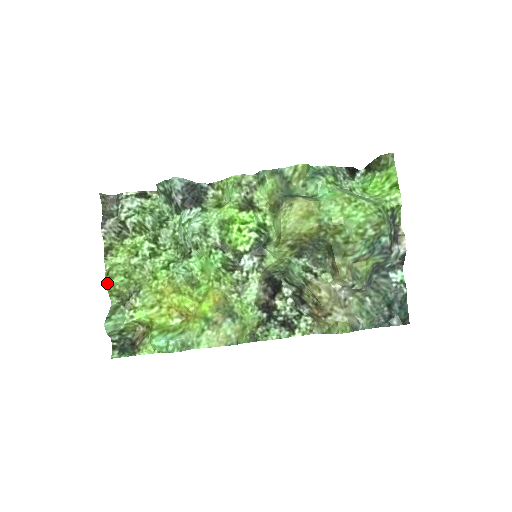
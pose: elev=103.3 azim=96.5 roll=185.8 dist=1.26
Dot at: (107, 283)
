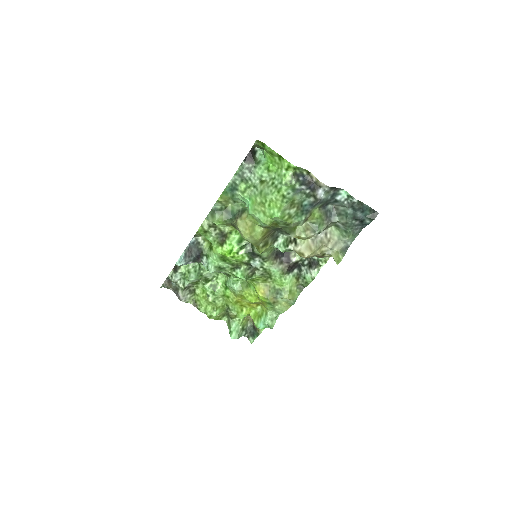
Dot at: occluded
